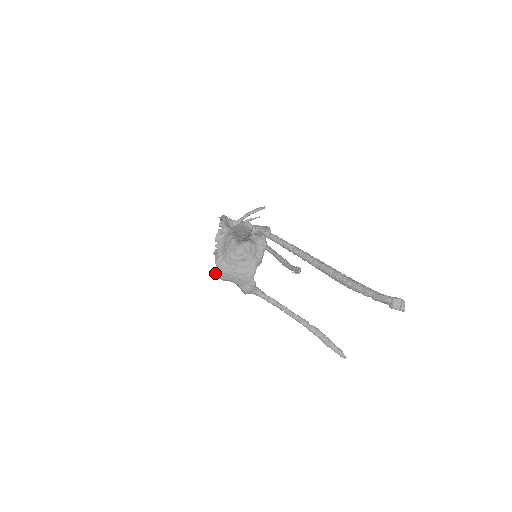
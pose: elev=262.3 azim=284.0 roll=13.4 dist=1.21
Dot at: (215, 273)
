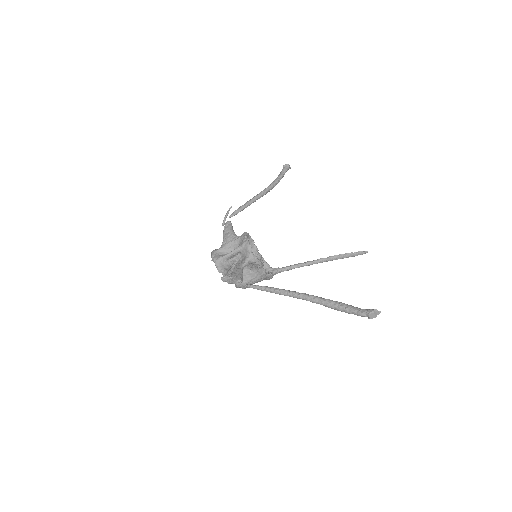
Dot at: occluded
